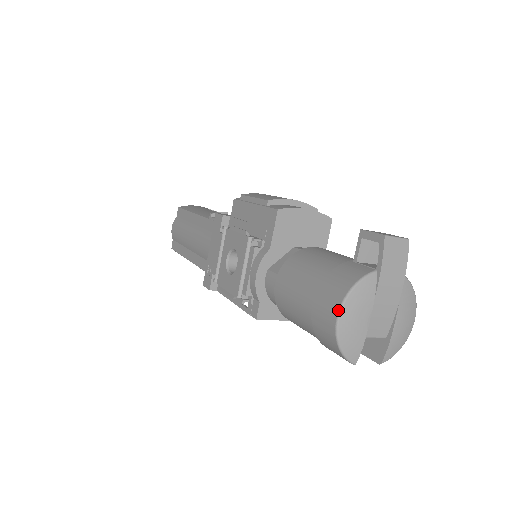
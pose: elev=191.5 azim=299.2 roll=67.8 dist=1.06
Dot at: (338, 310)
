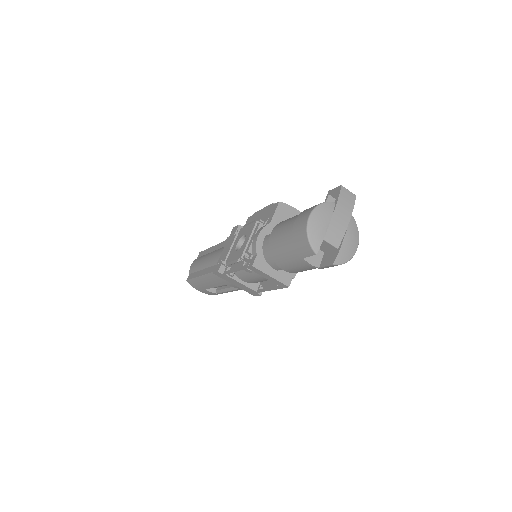
Dot at: (310, 213)
